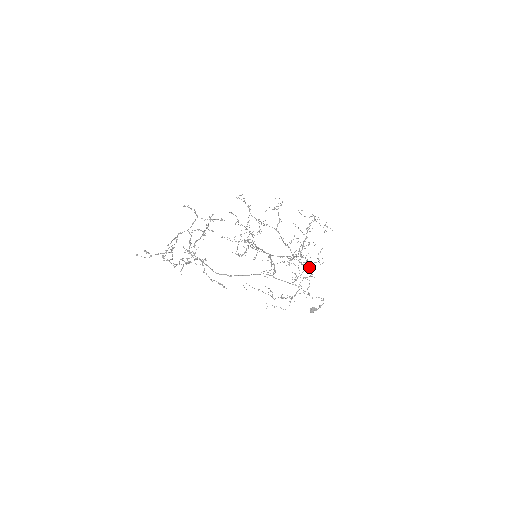
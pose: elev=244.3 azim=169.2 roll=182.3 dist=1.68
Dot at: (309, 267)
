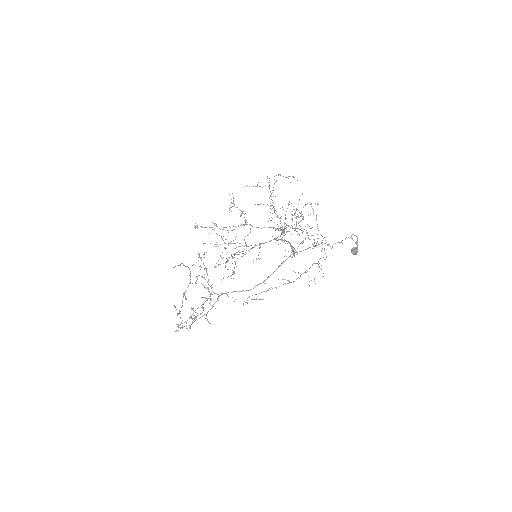
Dot at: occluded
